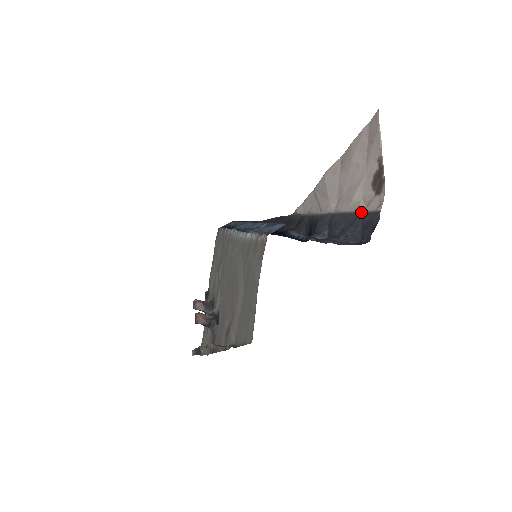
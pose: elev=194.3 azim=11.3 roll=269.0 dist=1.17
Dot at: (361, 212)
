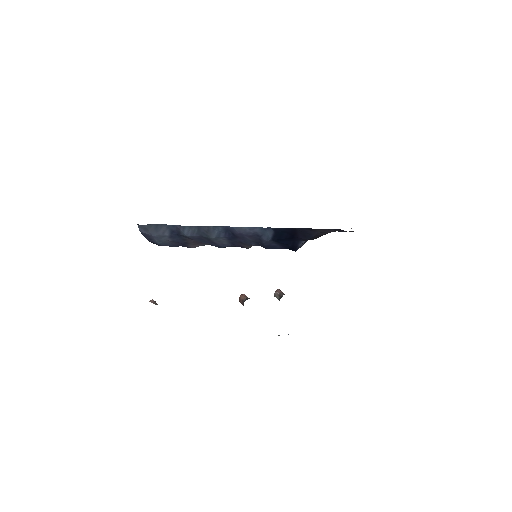
Dot at: occluded
